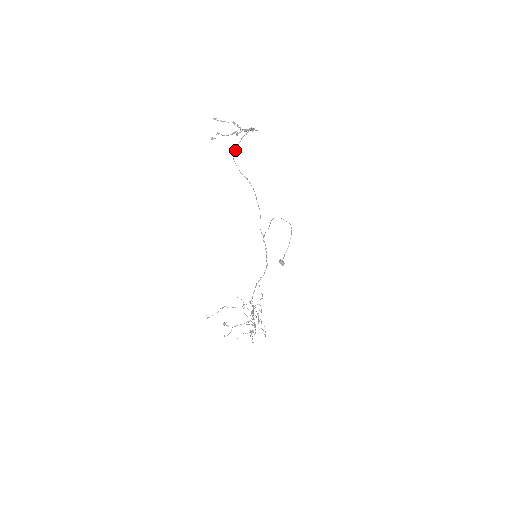
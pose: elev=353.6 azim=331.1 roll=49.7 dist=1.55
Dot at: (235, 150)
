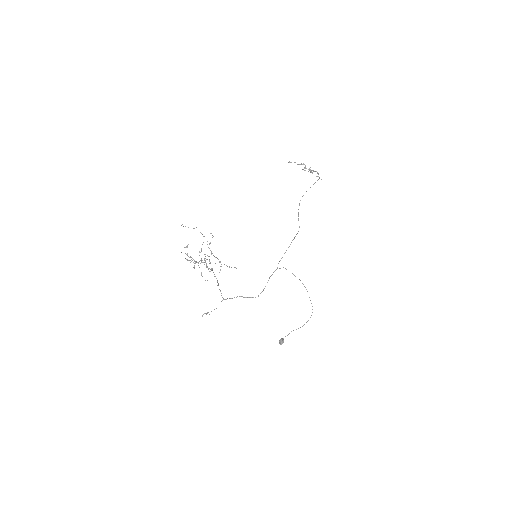
Dot at: occluded
